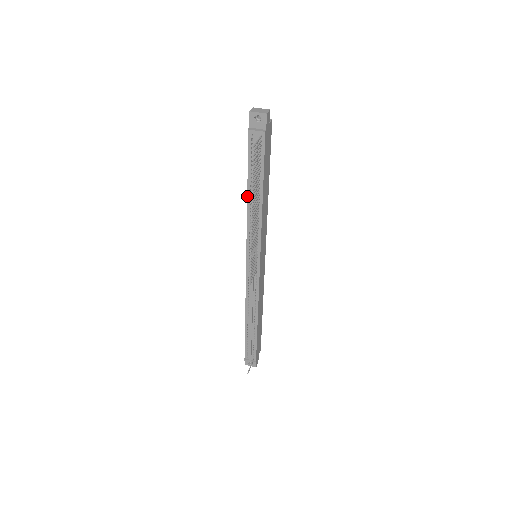
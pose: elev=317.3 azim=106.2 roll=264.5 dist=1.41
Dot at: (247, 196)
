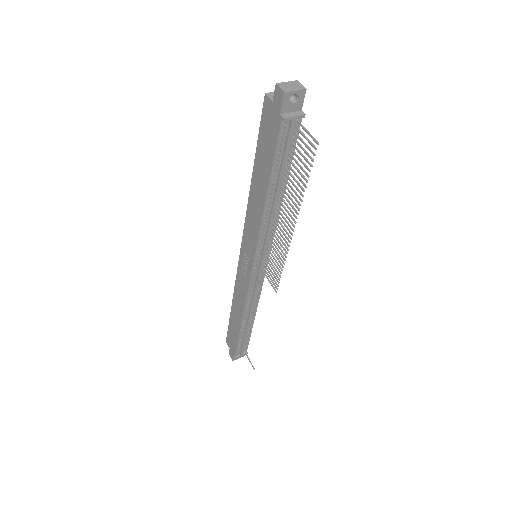
Dot at: (266, 199)
